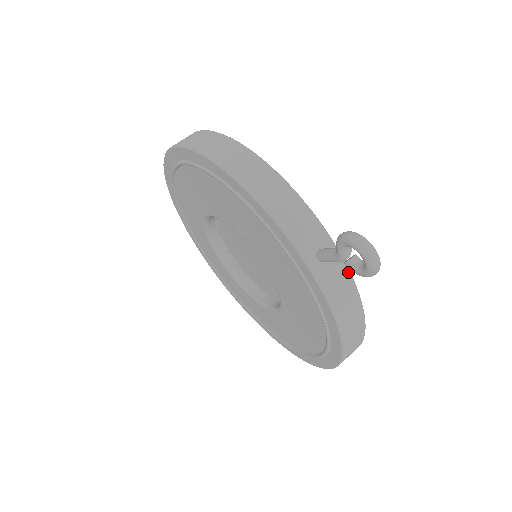
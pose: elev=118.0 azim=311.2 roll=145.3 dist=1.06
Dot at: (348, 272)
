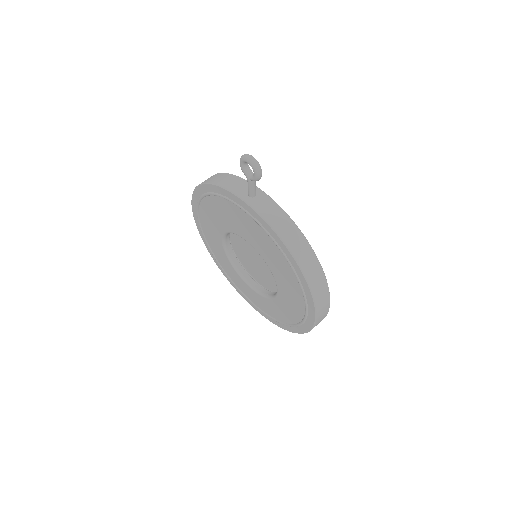
Dot at: (273, 201)
